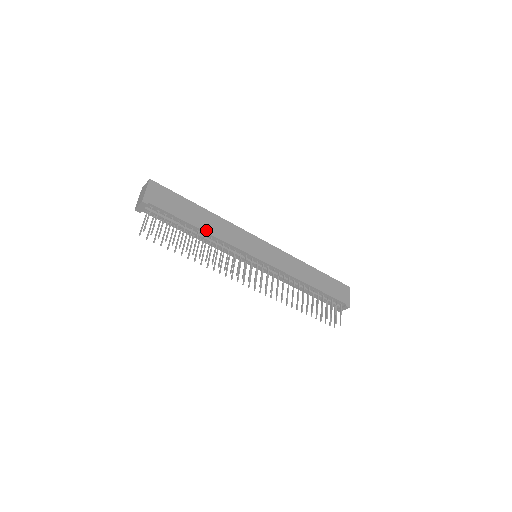
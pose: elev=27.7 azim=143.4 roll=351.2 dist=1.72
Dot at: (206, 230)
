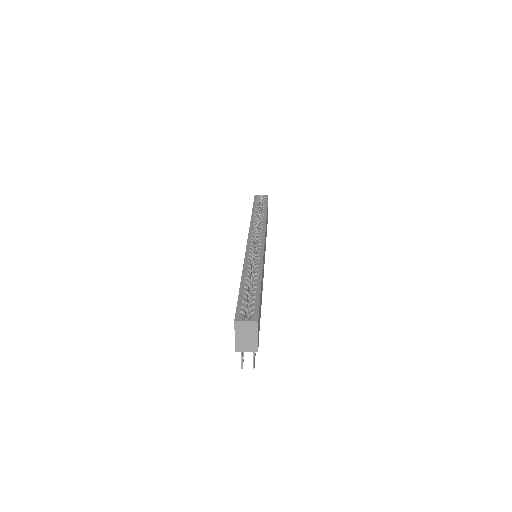
Dot at: occluded
